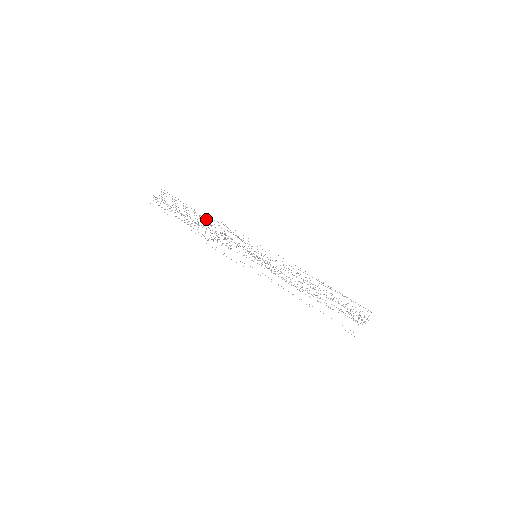
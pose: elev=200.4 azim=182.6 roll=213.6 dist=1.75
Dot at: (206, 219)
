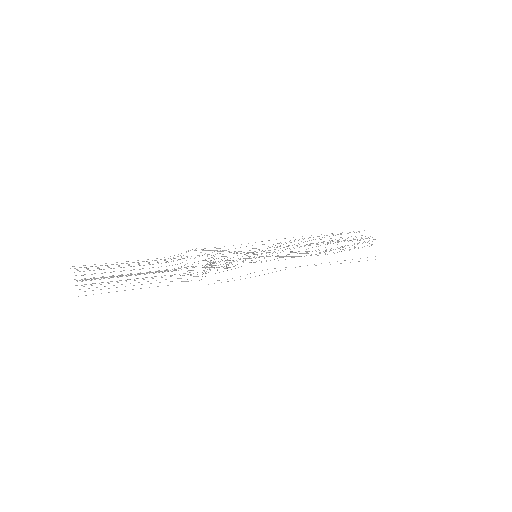
Dot at: occluded
